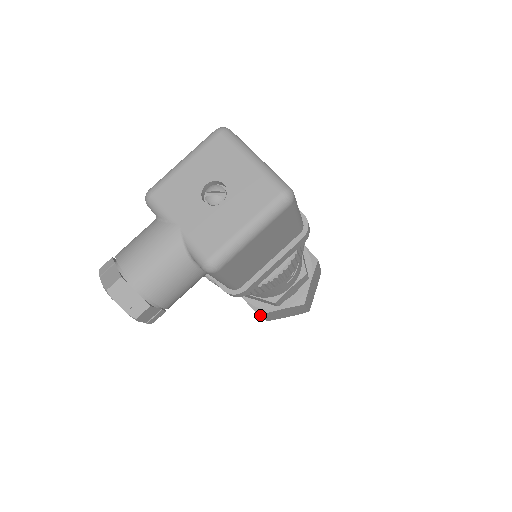
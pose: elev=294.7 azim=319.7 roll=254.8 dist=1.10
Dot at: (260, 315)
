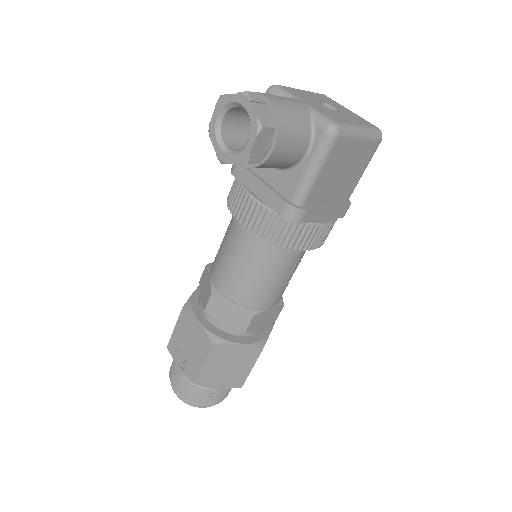
Dot at: (213, 347)
